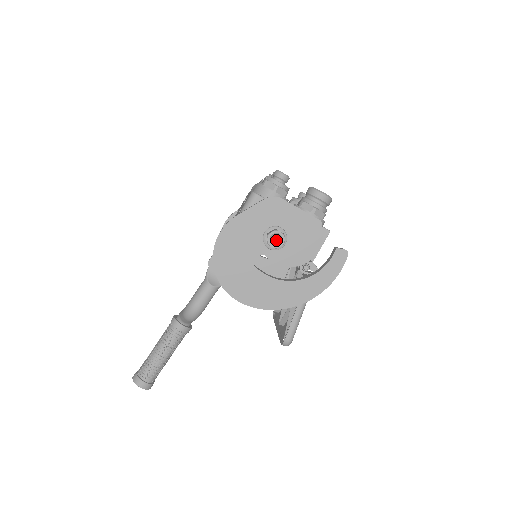
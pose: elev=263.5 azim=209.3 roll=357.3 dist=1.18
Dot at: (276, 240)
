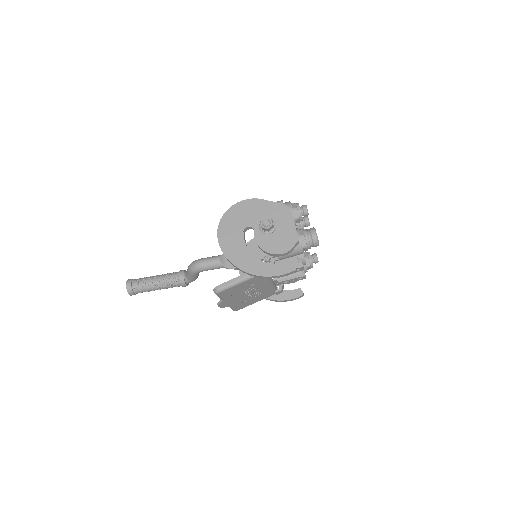
Dot at: (266, 223)
